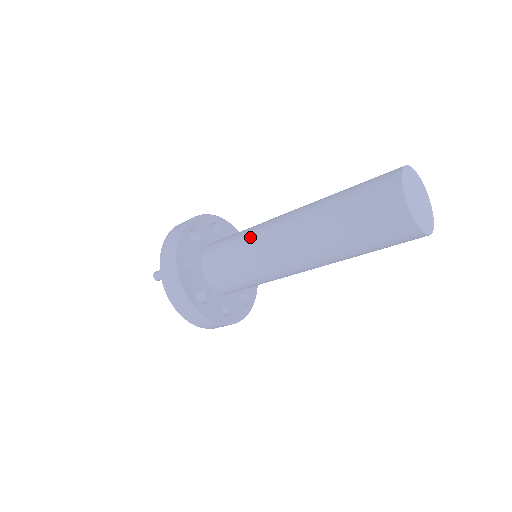
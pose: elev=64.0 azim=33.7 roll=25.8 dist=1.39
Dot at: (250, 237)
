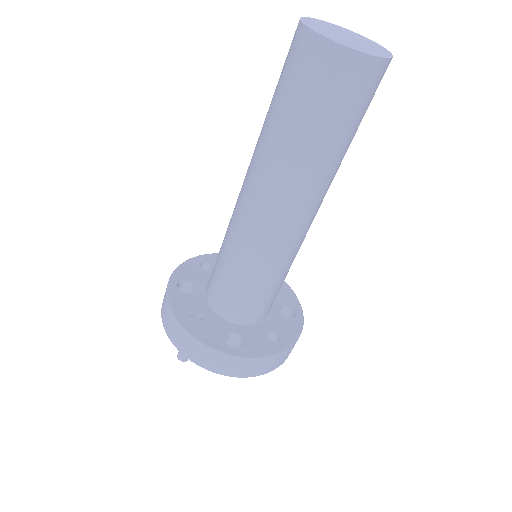
Dot at: (229, 238)
